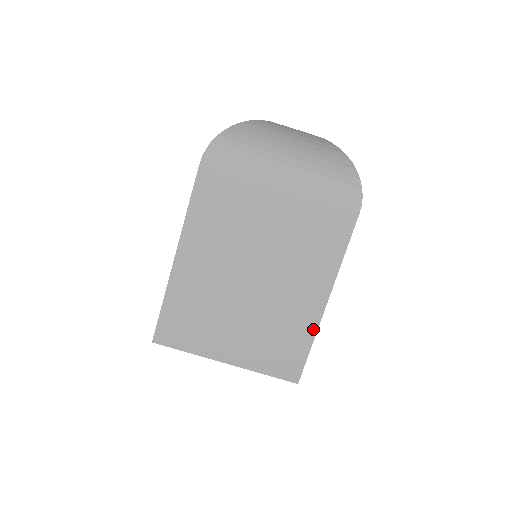
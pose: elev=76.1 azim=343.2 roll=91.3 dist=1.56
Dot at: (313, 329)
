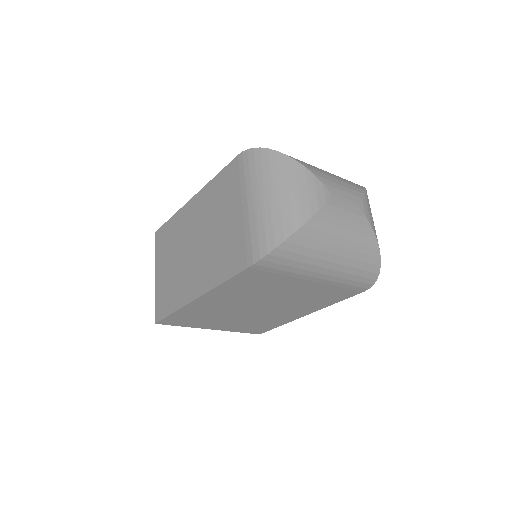
Dot at: (287, 322)
